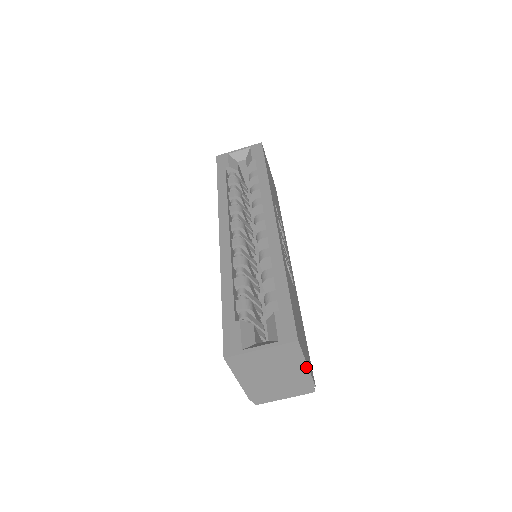
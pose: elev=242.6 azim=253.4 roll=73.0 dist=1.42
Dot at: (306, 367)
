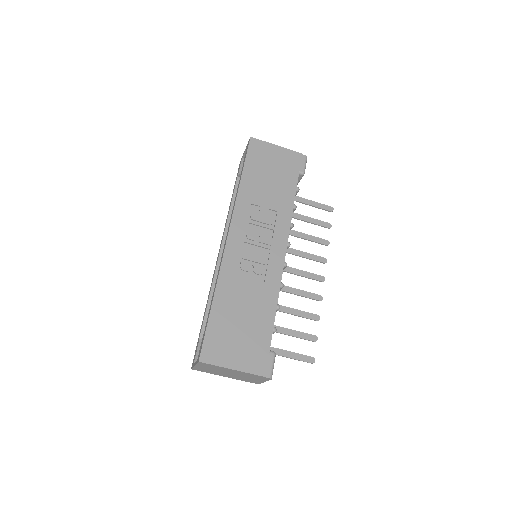
Dot at: (234, 370)
